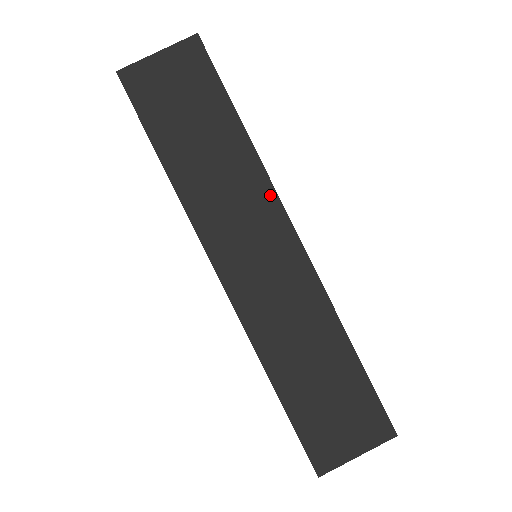
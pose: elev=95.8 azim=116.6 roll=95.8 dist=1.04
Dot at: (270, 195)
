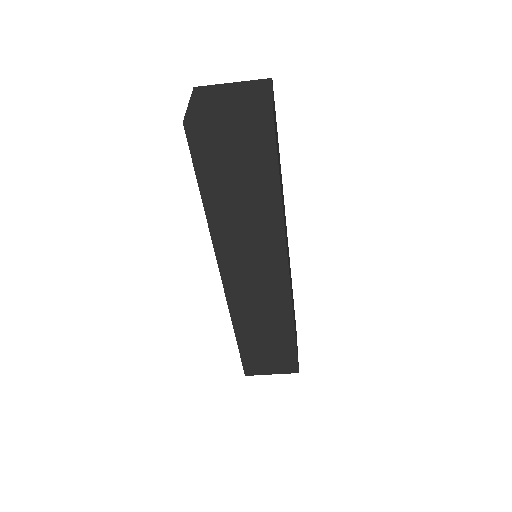
Dot at: (281, 249)
